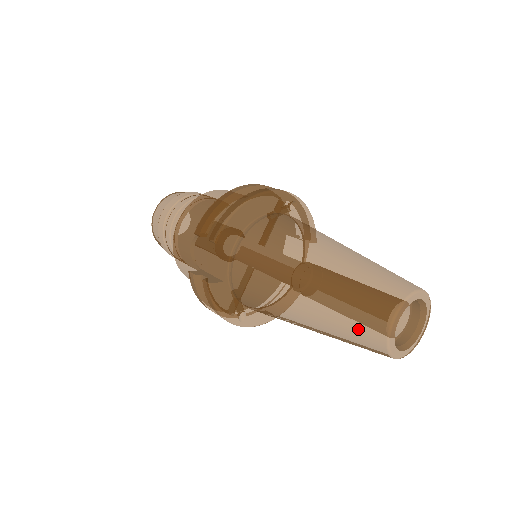
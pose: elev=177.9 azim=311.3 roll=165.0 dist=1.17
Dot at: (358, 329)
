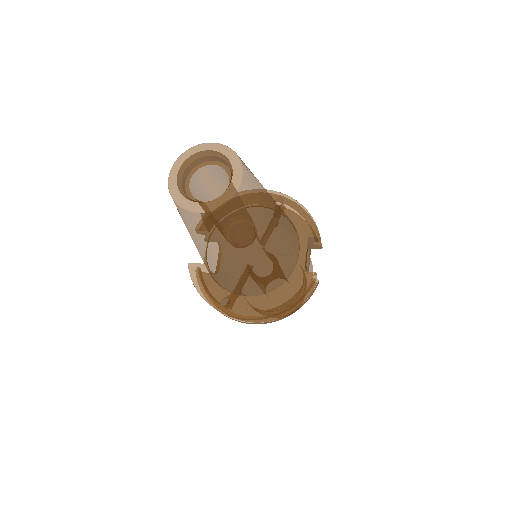
Dot at: occluded
